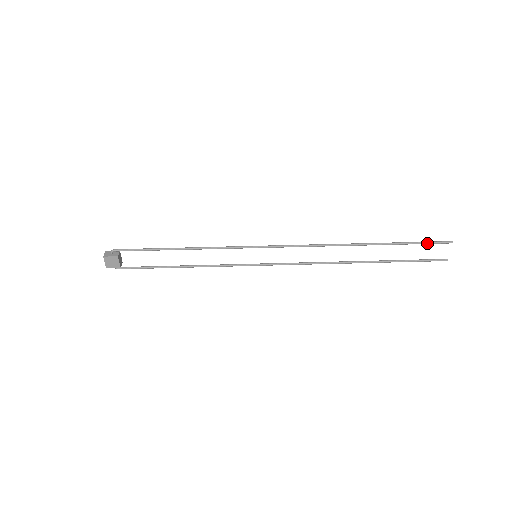
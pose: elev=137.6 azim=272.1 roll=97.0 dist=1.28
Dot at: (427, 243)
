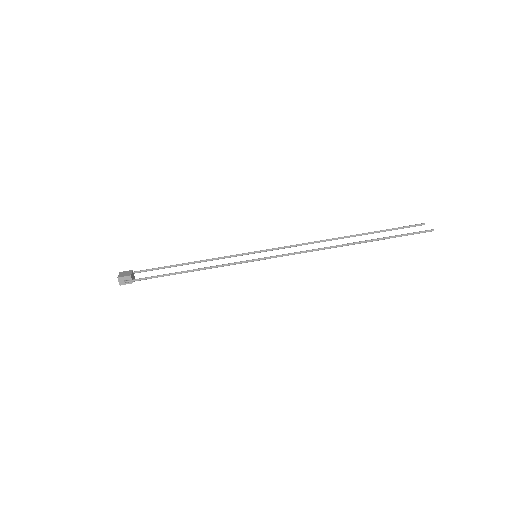
Dot at: occluded
